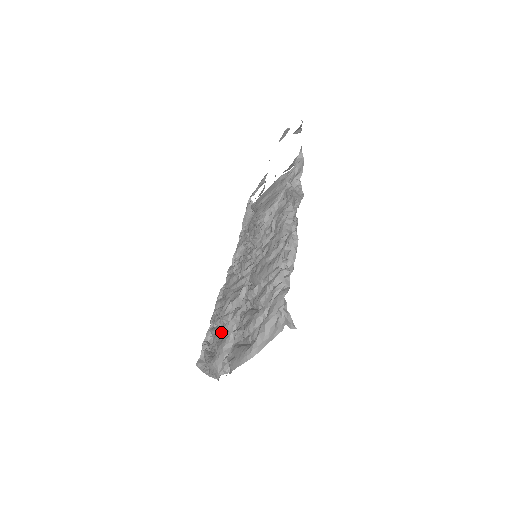
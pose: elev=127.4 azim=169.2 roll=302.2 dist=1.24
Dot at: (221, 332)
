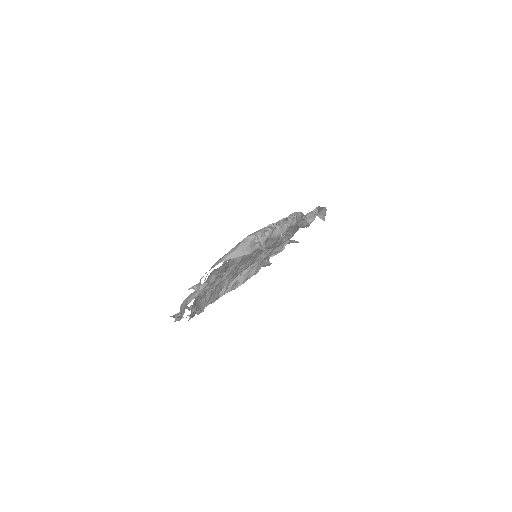
Dot at: (204, 292)
